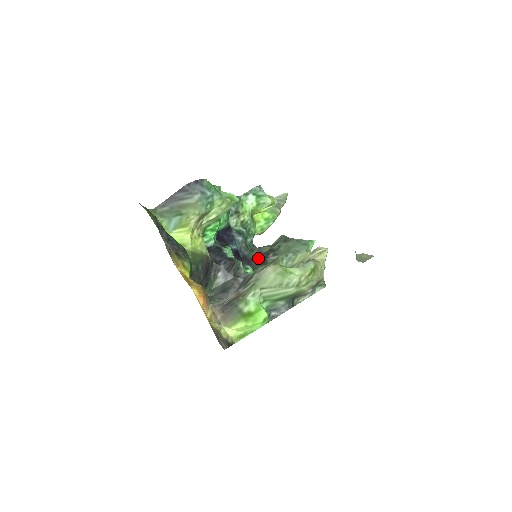
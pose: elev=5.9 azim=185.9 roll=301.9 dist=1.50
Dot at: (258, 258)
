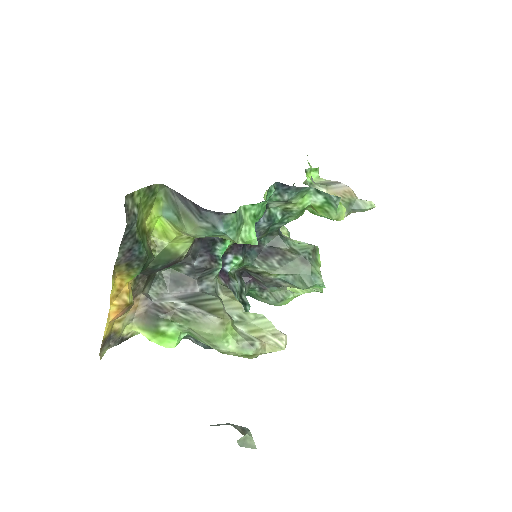
Dot at: (267, 246)
